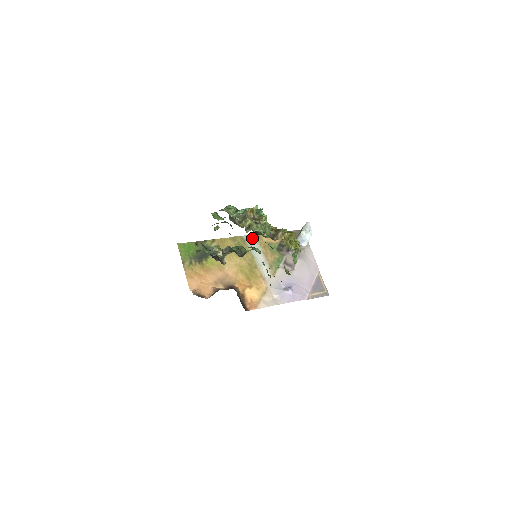
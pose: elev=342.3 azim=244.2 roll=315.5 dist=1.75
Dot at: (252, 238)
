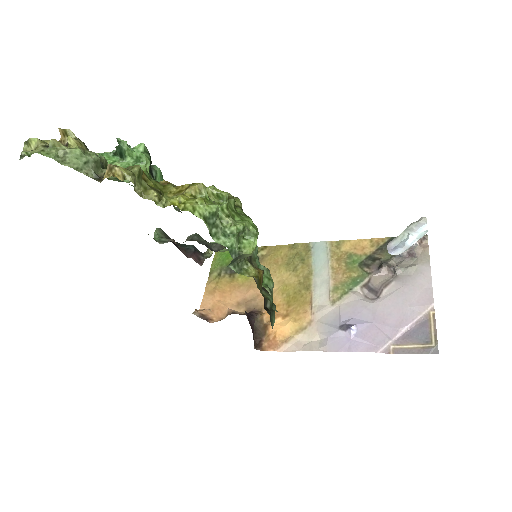
Dot at: occluded
